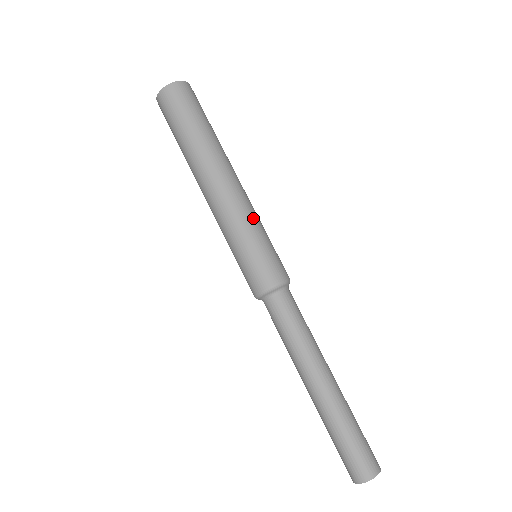
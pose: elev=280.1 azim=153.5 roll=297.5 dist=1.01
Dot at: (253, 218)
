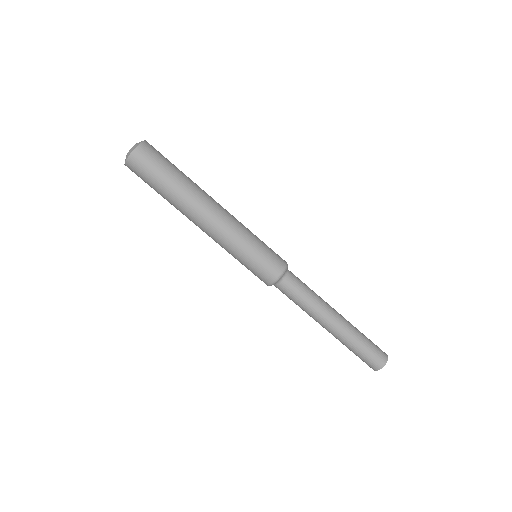
Dot at: (242, 236)
